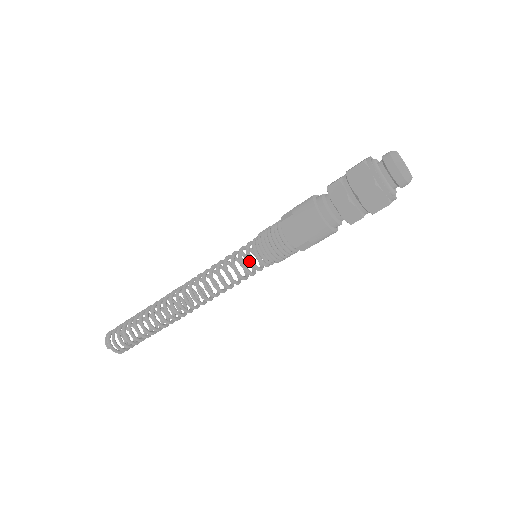
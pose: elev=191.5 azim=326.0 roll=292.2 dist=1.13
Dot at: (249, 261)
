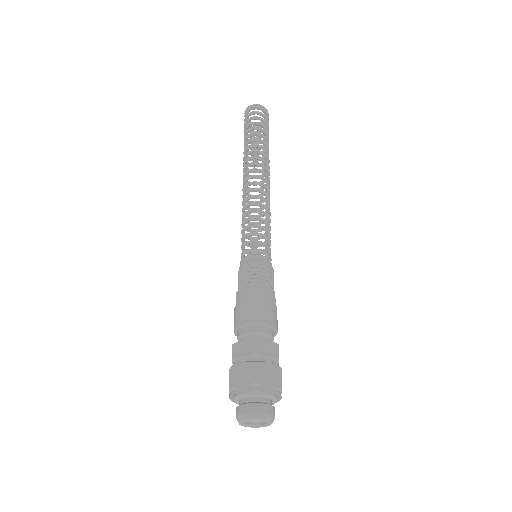
Dot at: occluded
